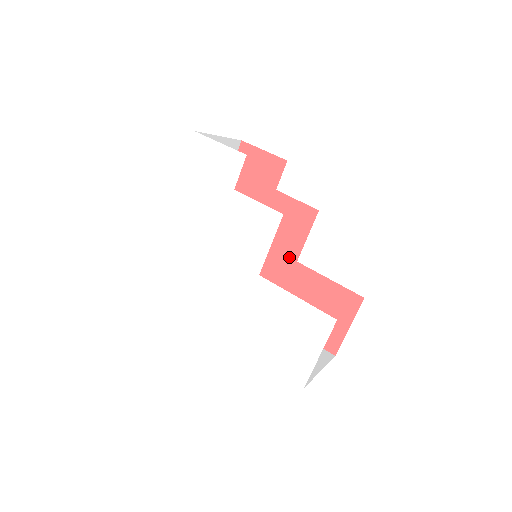
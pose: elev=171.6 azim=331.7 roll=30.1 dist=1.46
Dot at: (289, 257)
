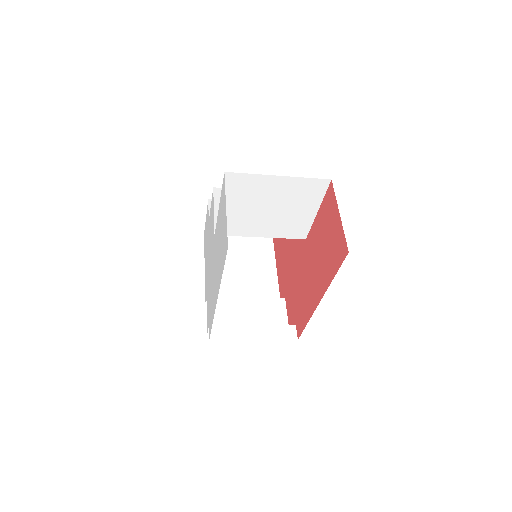
Dot at: (303, 246)
